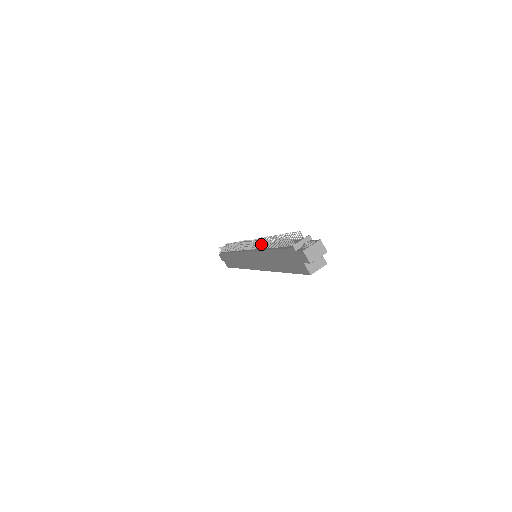
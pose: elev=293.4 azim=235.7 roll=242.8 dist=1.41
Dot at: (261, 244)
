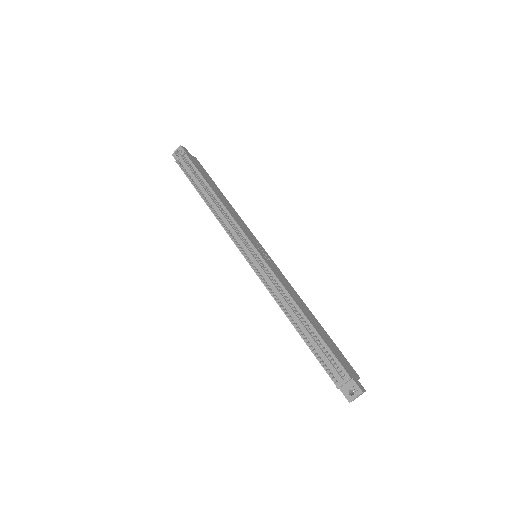
Dot at: (281, 306)
